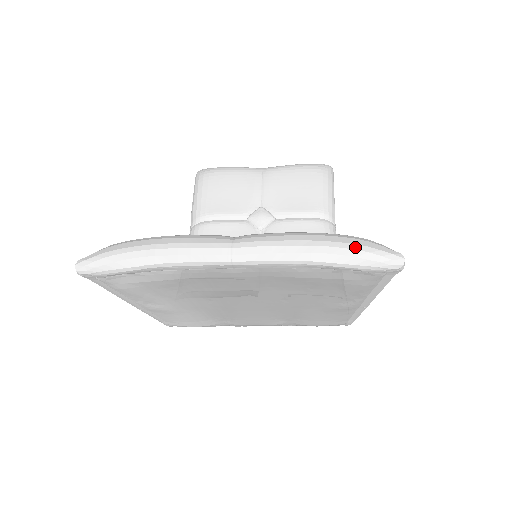
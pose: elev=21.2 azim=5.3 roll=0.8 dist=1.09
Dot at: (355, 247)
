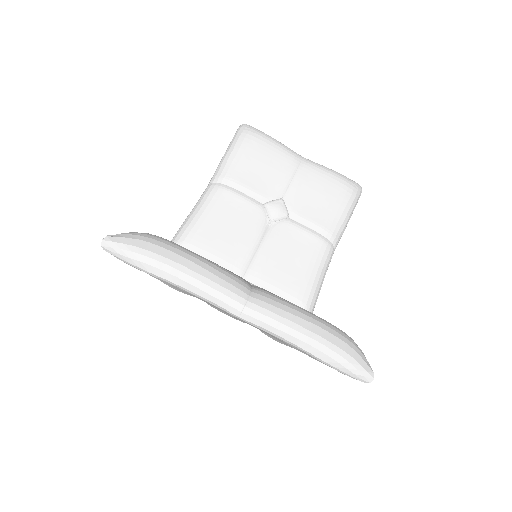
Dot at: (342, 354)
